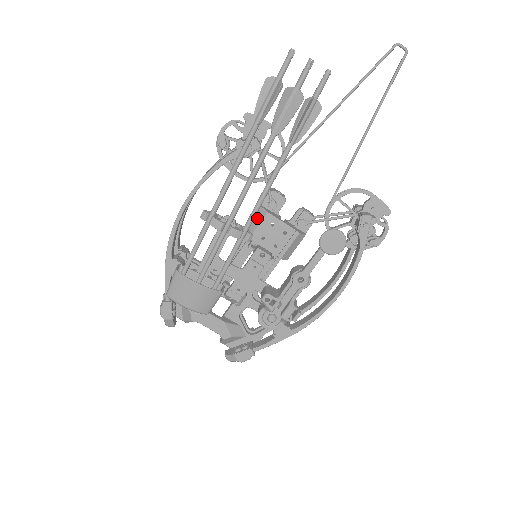
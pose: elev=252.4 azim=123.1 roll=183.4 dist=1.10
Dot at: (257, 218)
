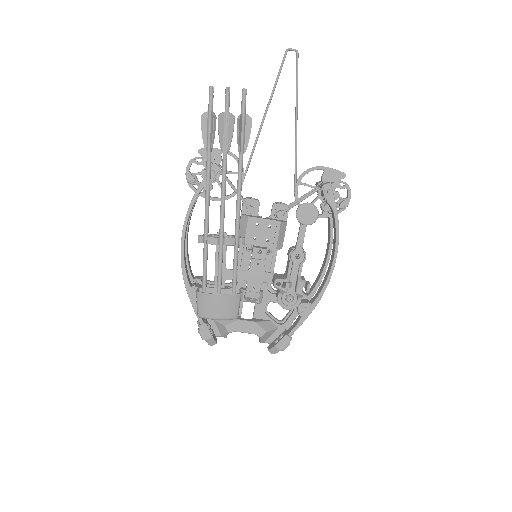
Dot at: (243, 225)
